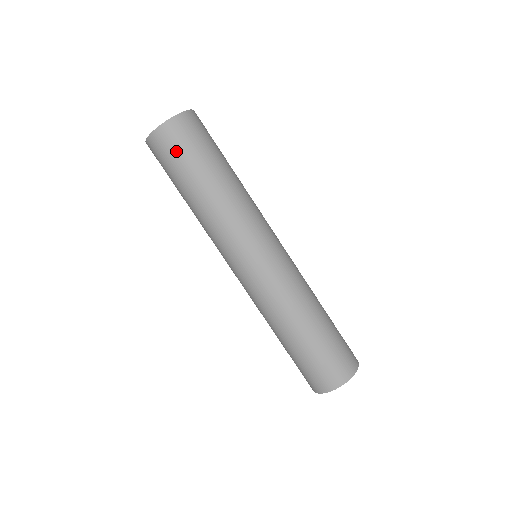
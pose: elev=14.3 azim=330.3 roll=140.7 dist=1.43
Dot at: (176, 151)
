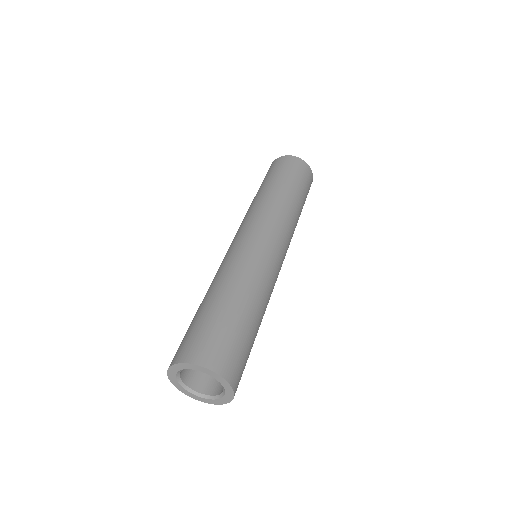
Dot at: occluded
